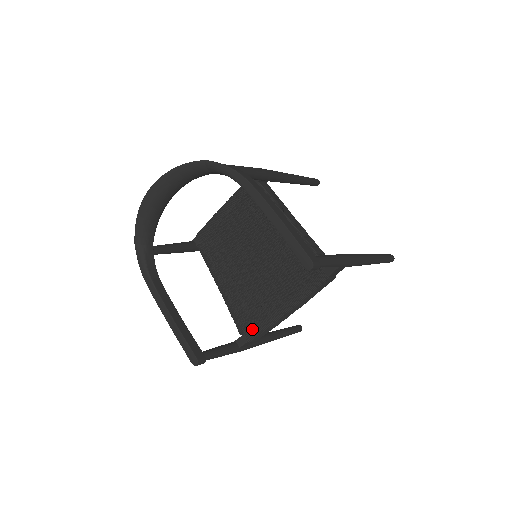
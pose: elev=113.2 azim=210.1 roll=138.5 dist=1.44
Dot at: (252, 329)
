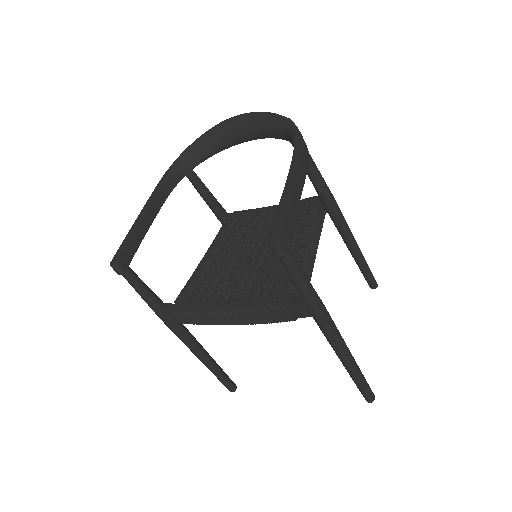
Dot at: (187, 304)
